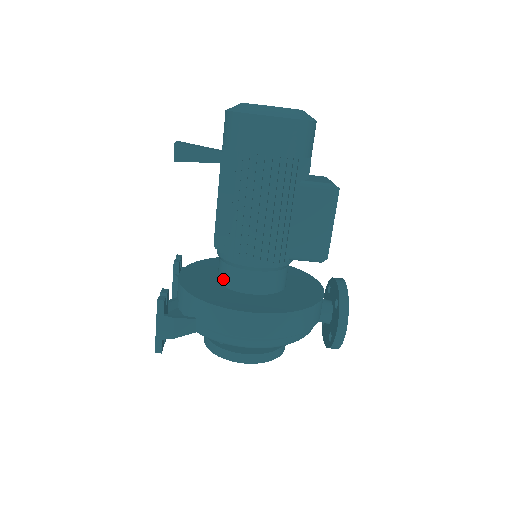
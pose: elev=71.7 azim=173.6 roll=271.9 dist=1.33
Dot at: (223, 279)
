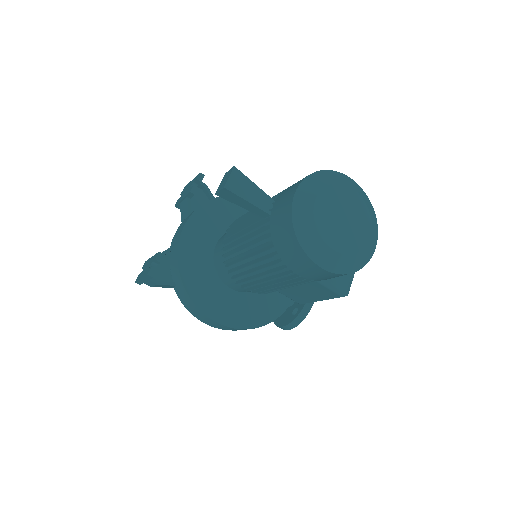
Dot at: (216, 262)
